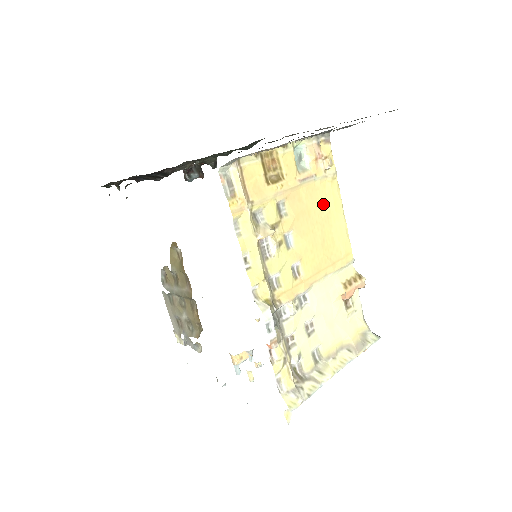
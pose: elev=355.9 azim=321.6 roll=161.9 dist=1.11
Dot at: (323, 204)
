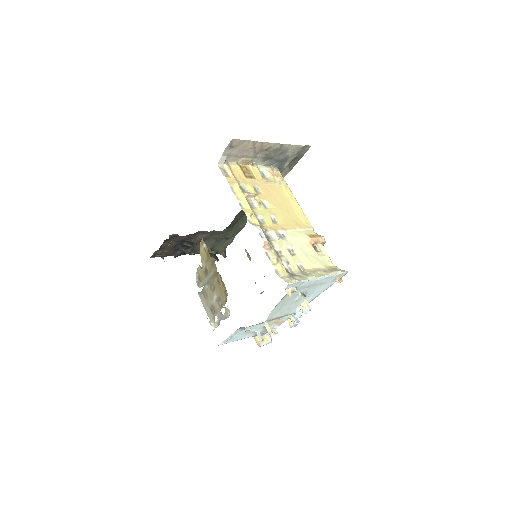
Dot at: (283, 196)
